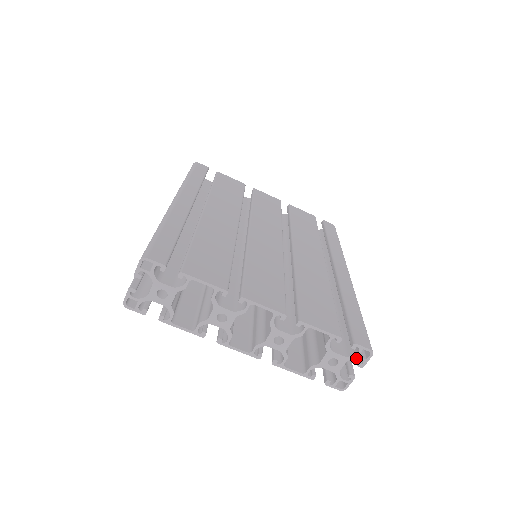
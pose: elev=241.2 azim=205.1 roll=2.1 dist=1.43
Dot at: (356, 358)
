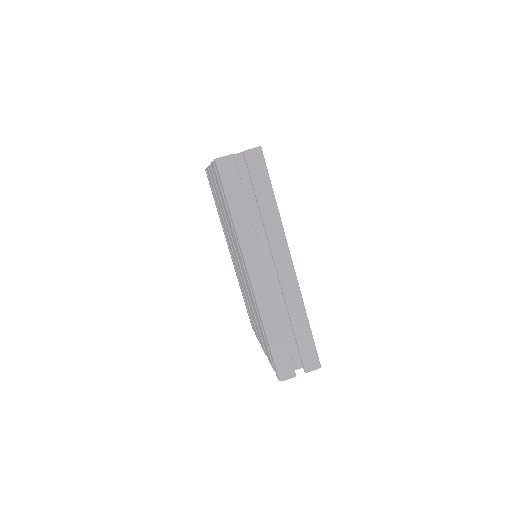
Dot at: occluded
